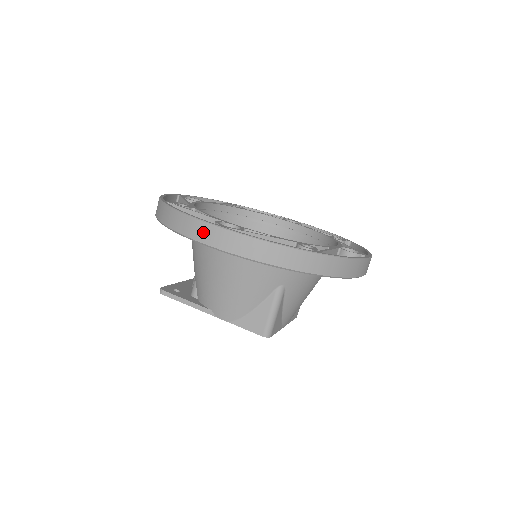
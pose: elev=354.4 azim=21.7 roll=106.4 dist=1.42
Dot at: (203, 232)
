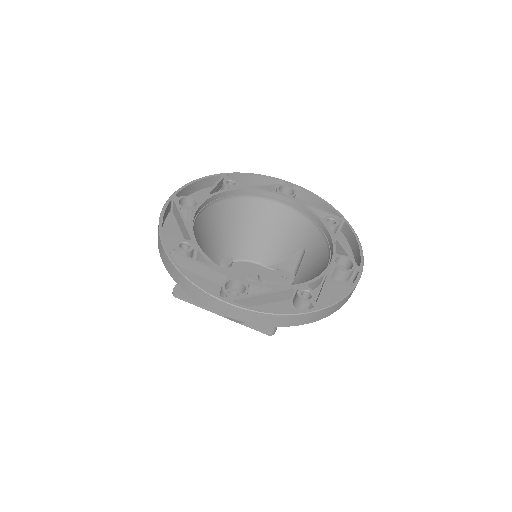
Dot at: (213, 304)
